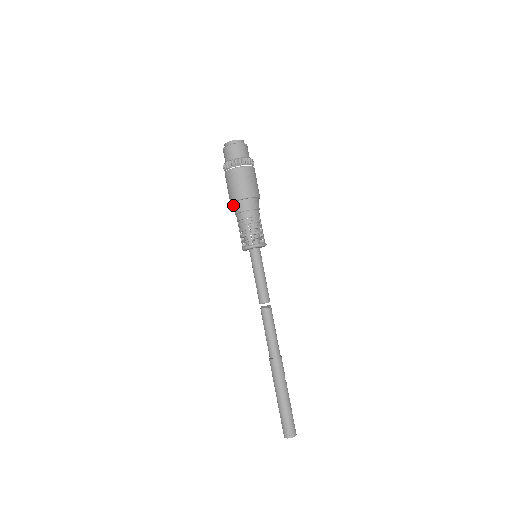
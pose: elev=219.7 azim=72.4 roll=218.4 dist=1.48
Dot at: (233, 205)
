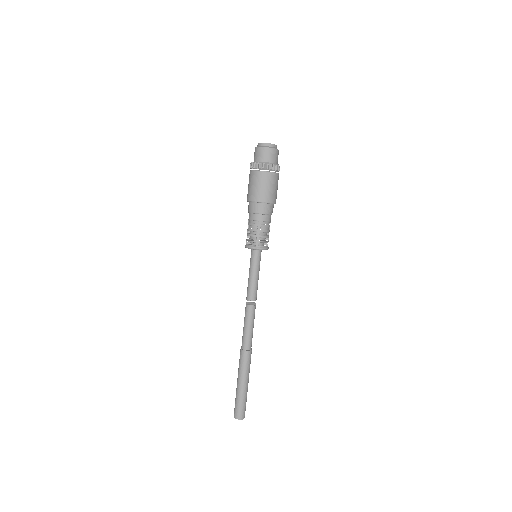
Dot at: (250, 204)
